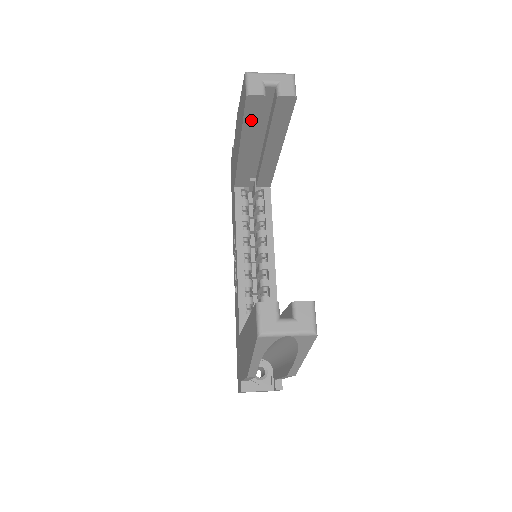
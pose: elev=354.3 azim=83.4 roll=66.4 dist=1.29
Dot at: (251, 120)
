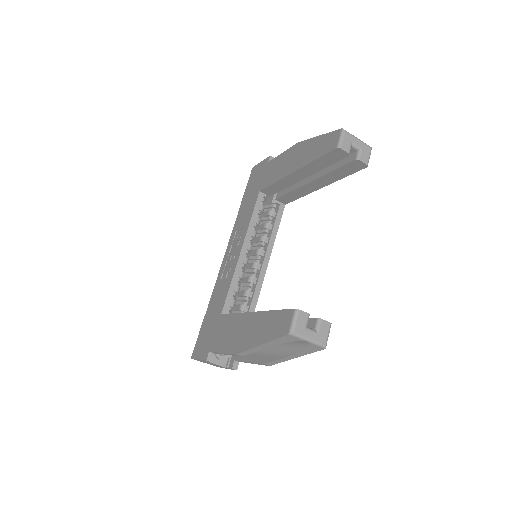
Dot at: (323, 161)
